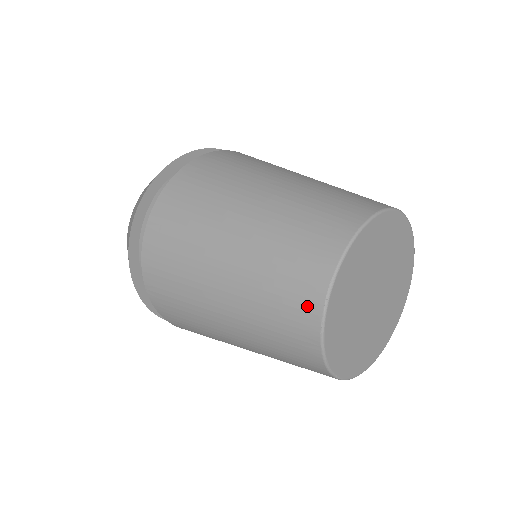
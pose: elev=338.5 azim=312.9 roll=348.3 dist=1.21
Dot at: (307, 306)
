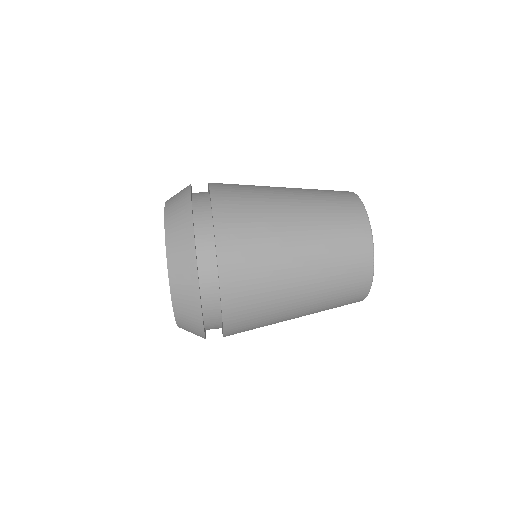
Dot at: (364, 267)
